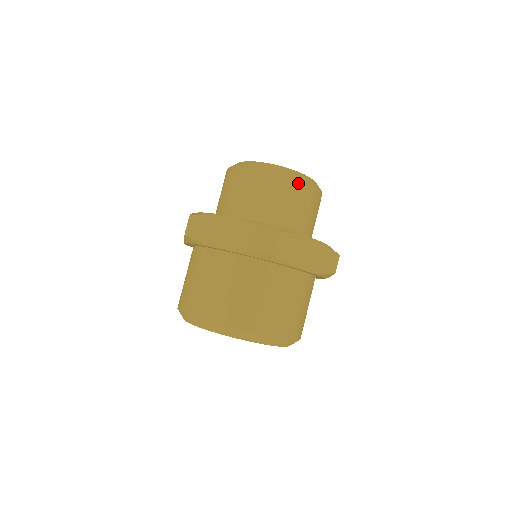
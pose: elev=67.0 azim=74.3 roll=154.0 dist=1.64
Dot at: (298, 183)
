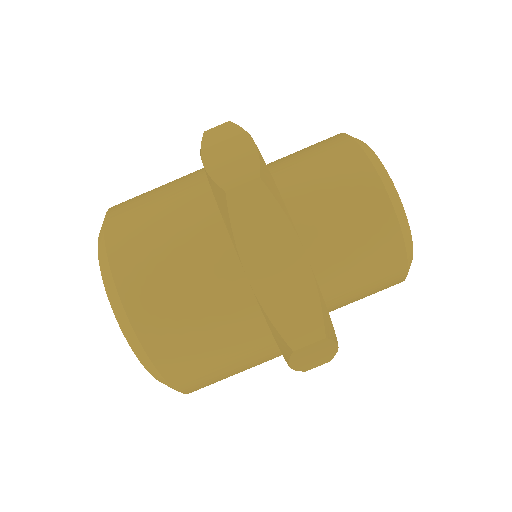
Dot at: (399, 274)
